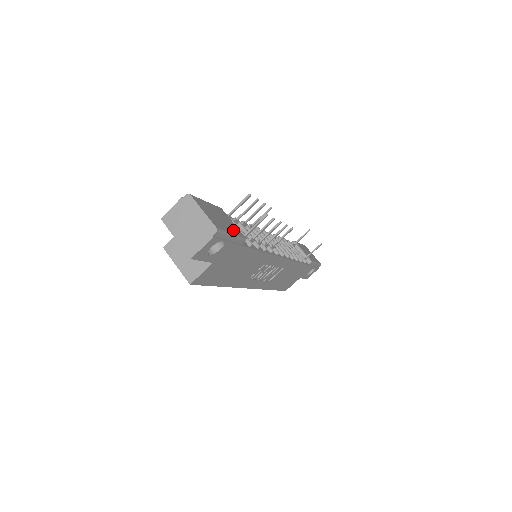
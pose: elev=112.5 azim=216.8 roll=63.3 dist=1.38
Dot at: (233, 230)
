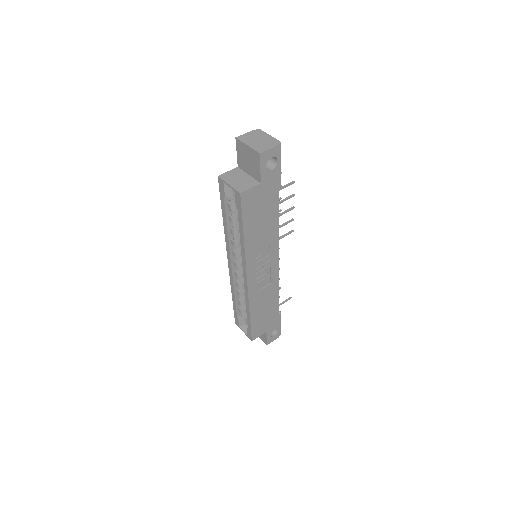
Dot at: occluded
